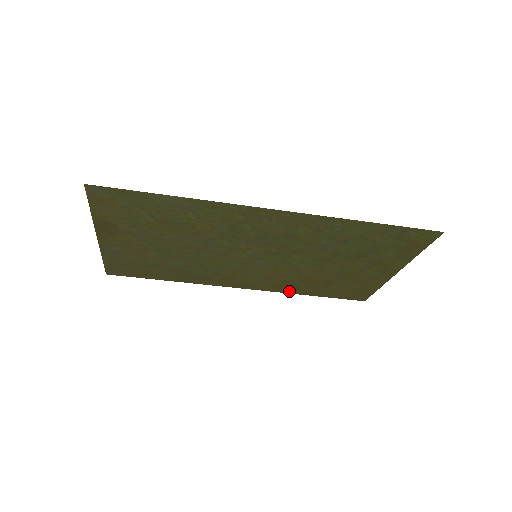
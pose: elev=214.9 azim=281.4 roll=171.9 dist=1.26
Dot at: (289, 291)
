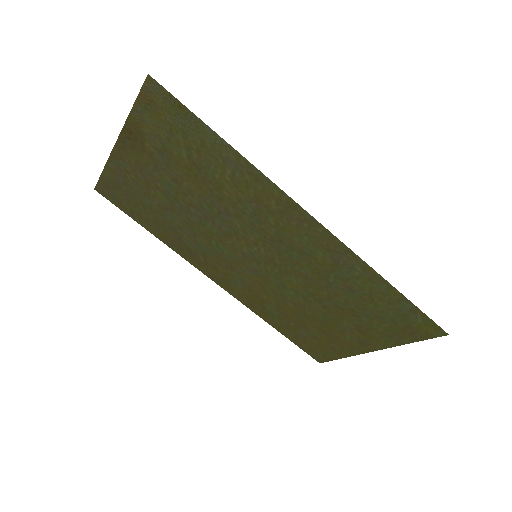
Dot at: (258, 312)
